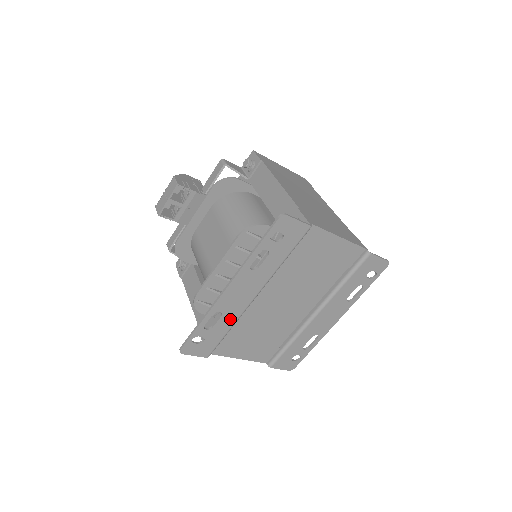
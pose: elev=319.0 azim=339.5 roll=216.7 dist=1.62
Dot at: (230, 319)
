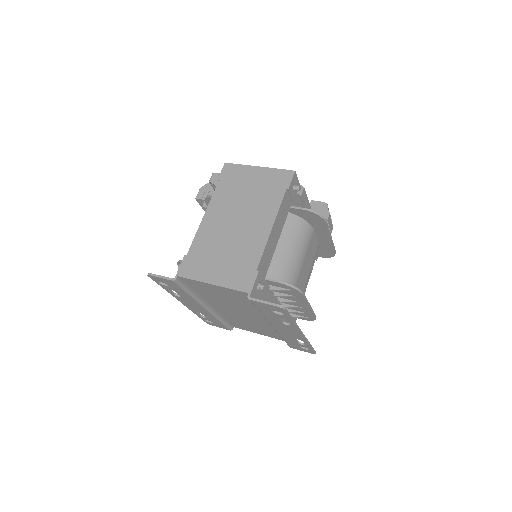
Dot at: (210, 316)
